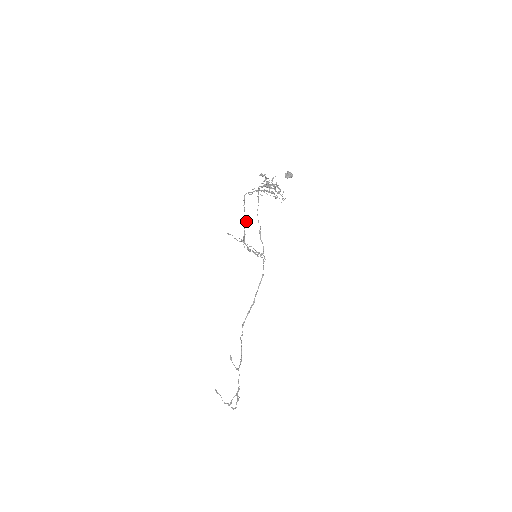
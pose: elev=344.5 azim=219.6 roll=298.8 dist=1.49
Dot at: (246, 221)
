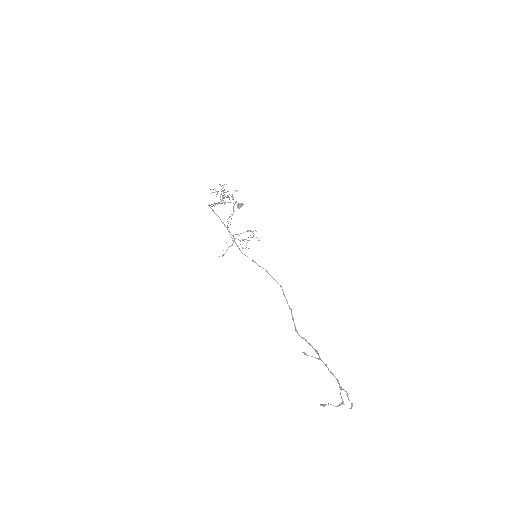
Dot at: (223, 222)
